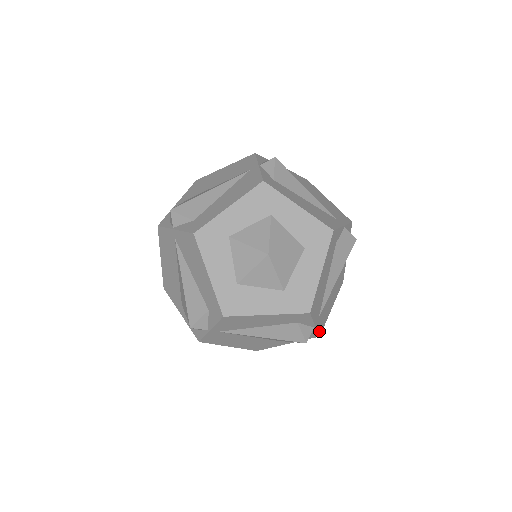
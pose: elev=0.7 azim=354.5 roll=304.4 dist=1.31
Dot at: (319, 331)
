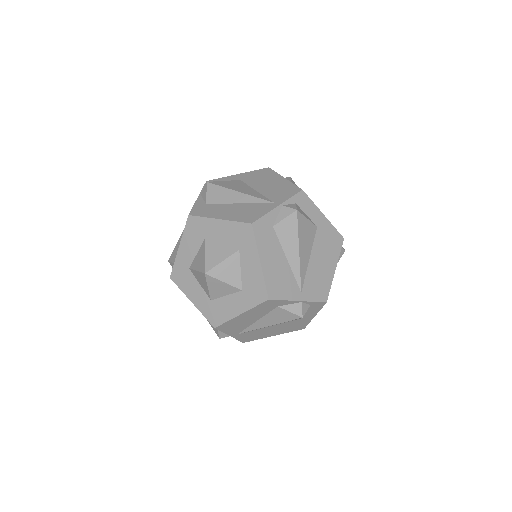
Dot at: (319, 299)
